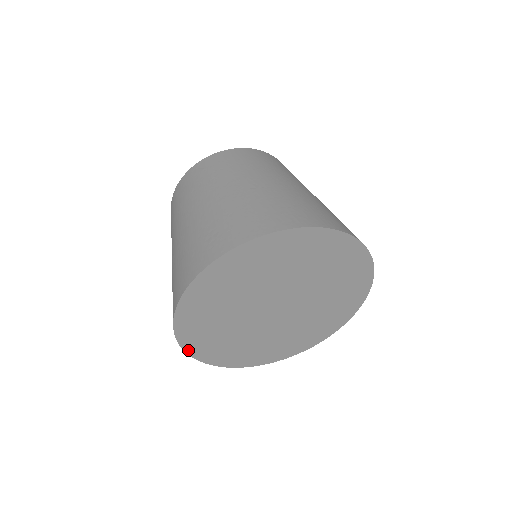
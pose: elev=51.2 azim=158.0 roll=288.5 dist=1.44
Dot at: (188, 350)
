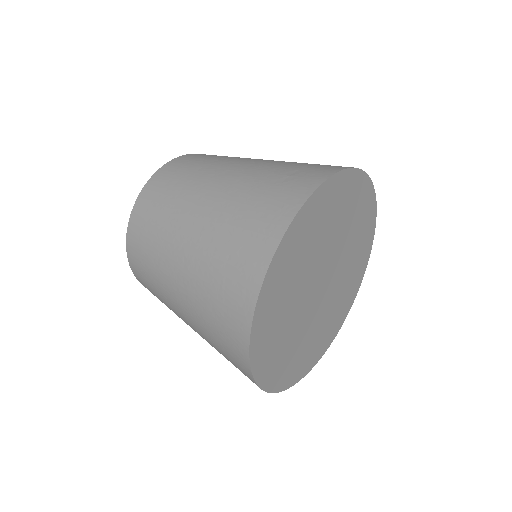
Dot at: (327, 347)
